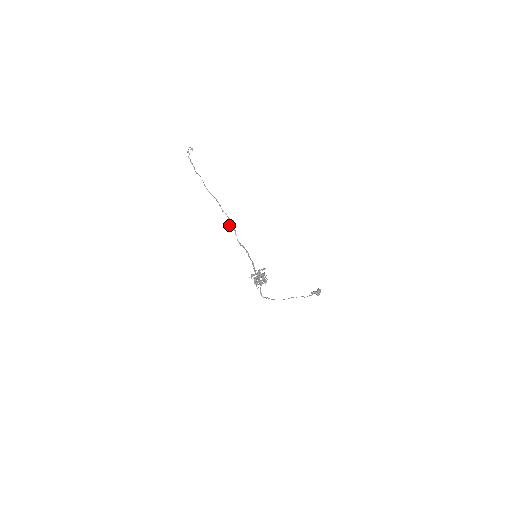
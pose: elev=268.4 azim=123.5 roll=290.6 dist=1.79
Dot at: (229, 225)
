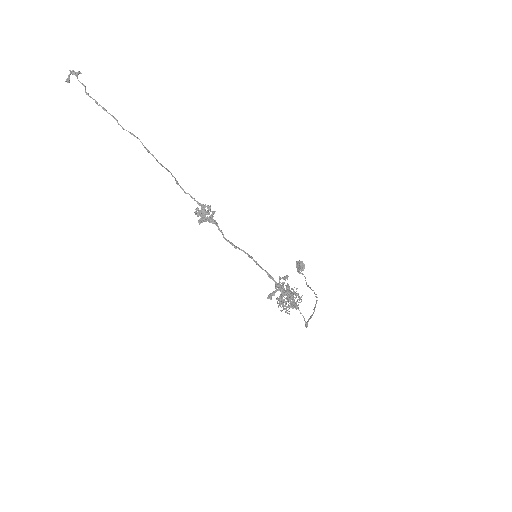
Dot at: (203, 216)
